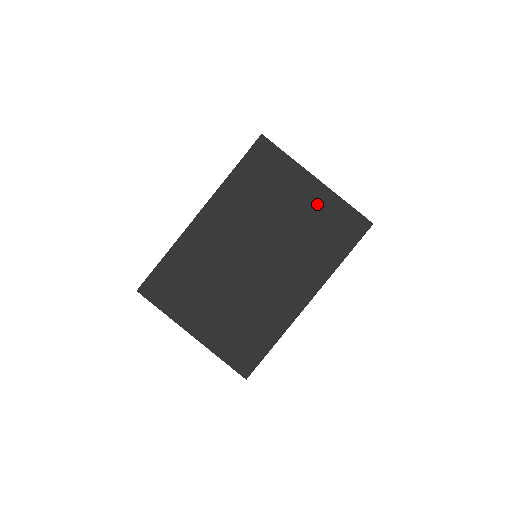
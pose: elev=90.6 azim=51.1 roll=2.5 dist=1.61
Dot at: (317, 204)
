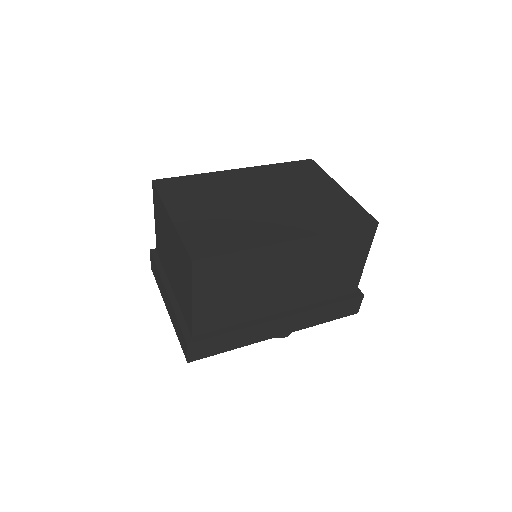
Dot at: (335, 197)
